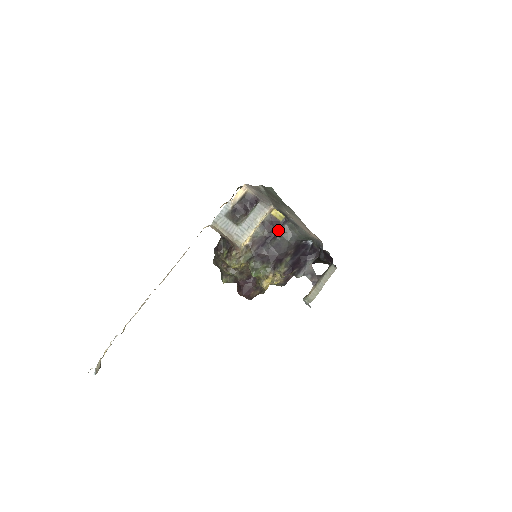
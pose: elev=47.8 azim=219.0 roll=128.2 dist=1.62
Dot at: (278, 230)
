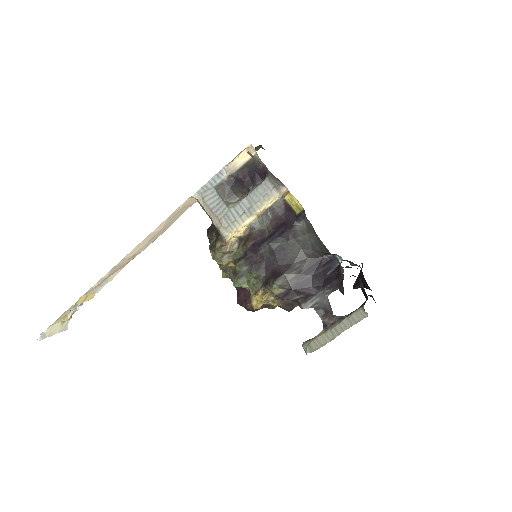
Dot at: (289, 227)
